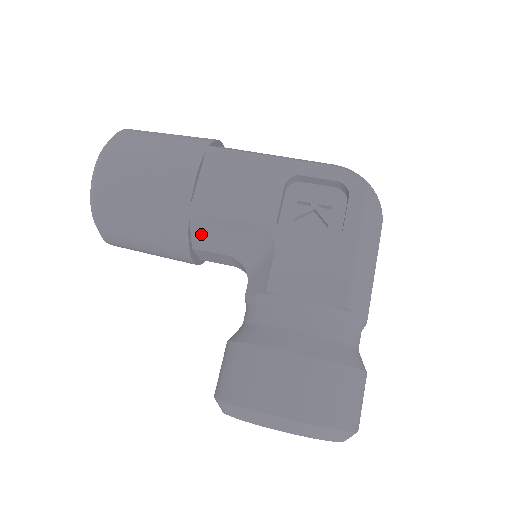
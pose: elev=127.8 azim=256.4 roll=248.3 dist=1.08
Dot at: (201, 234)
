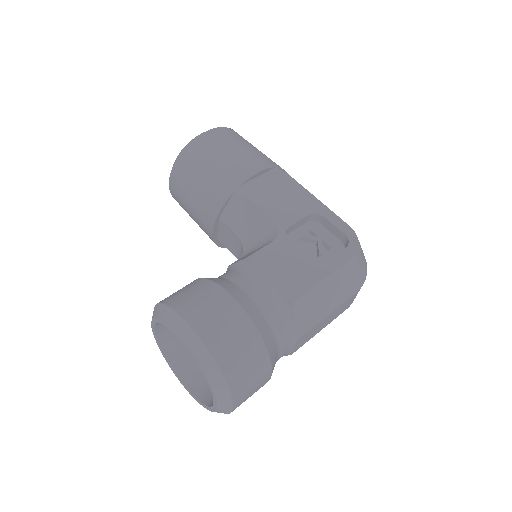
Dot at: (233, 209)
